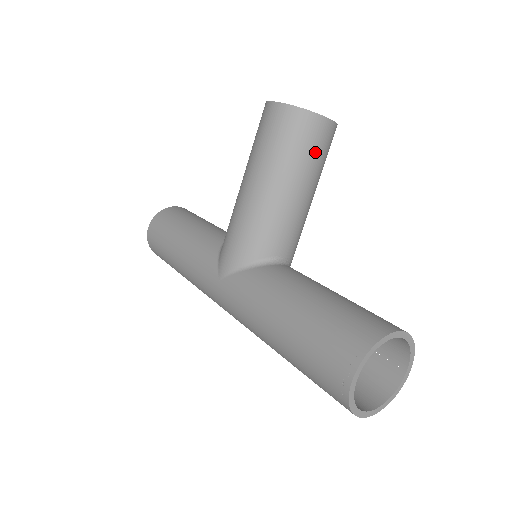
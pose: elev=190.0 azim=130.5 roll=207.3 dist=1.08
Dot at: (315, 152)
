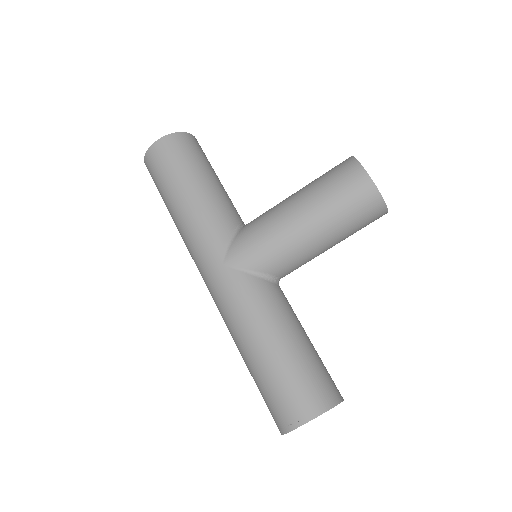
Dot at: (361, 227)
